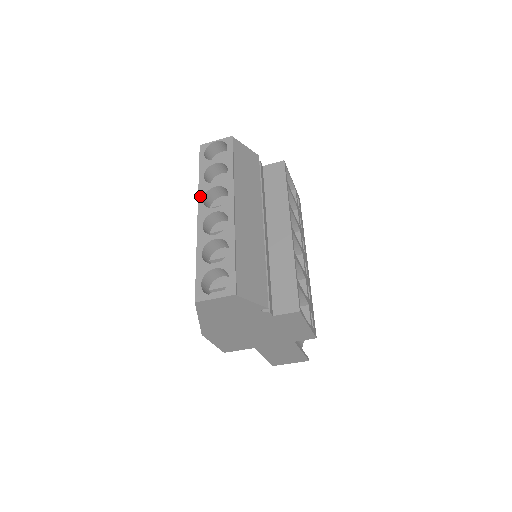
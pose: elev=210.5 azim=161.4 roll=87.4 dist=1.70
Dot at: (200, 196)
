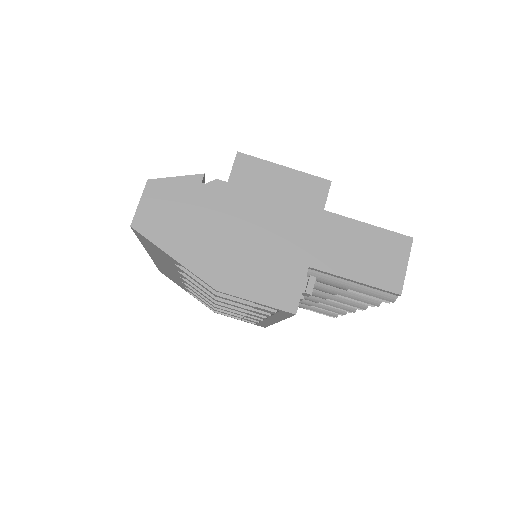
Dot at: occluded
